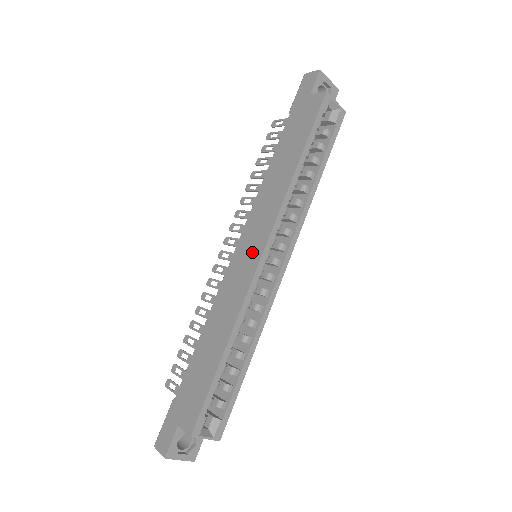
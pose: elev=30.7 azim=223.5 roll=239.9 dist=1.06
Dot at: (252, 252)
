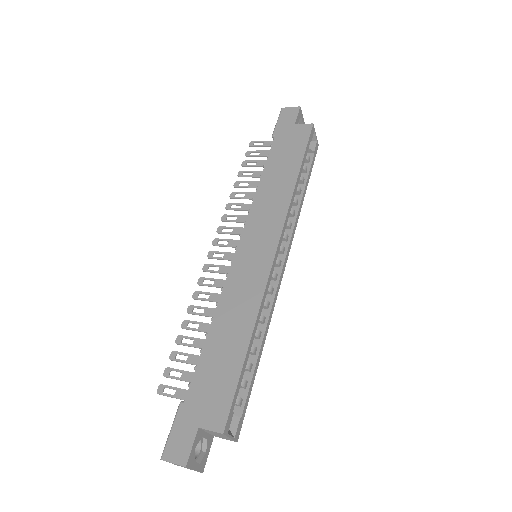
Dot at: (262, 249)
